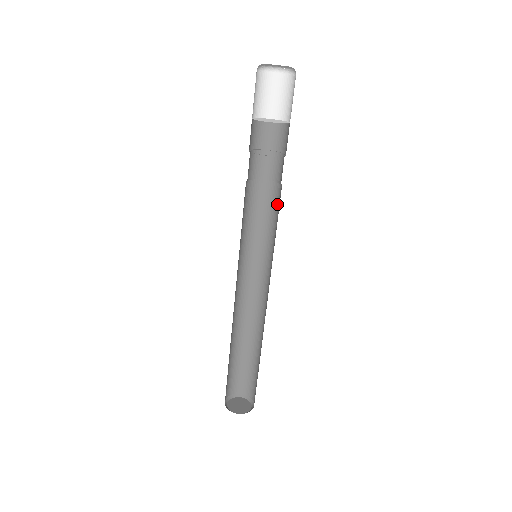
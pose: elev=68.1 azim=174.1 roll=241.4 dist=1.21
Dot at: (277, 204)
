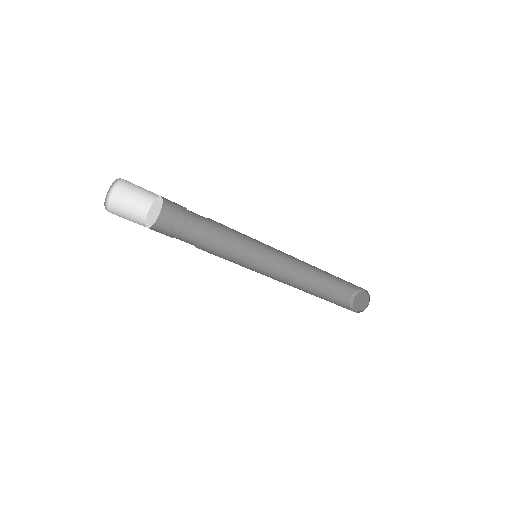
Dot at: occluded
